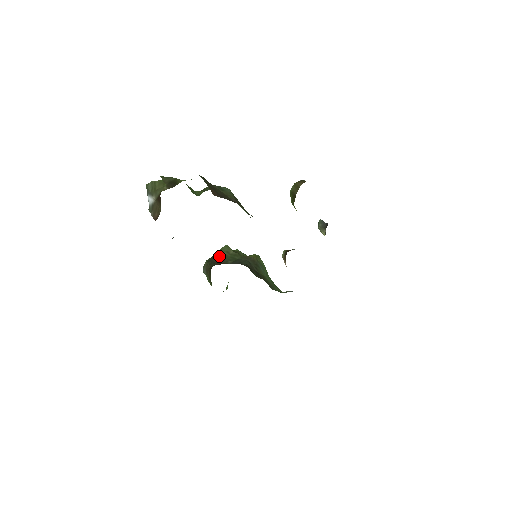
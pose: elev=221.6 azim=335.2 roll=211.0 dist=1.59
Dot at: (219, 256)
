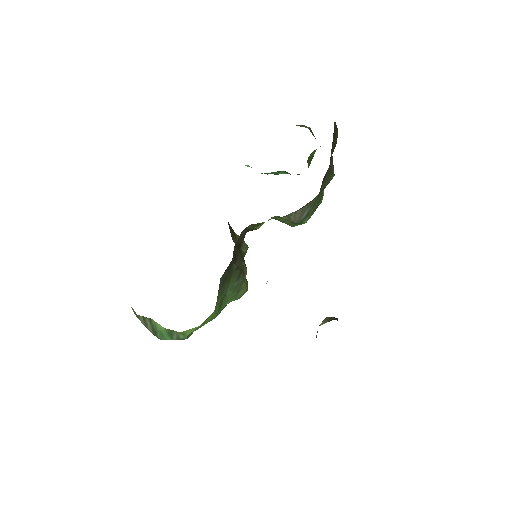
Dot at: (235, 234)
